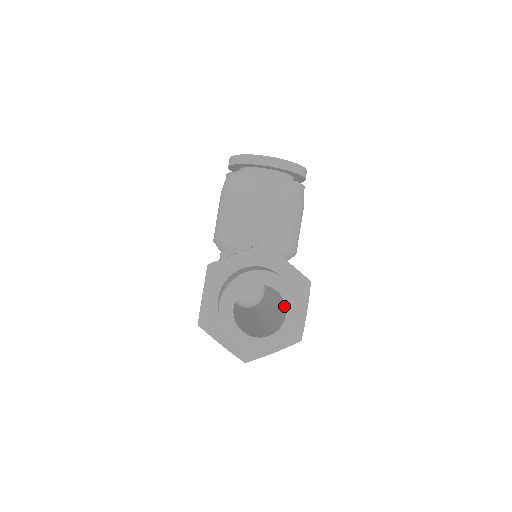
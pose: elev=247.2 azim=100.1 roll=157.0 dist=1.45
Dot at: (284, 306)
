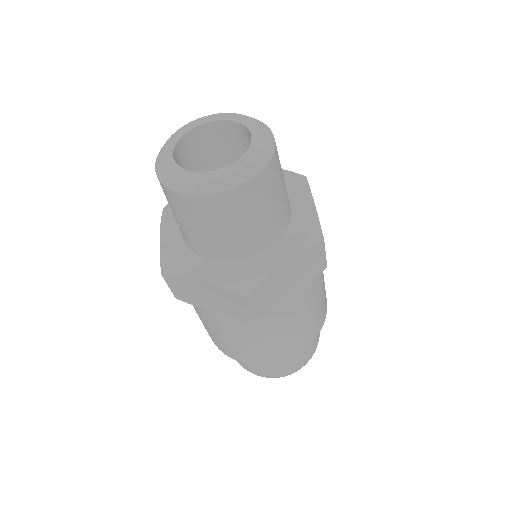
Dot at: (250, 142)
